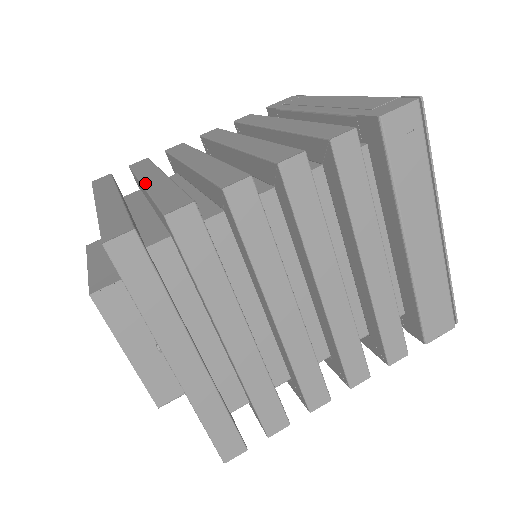
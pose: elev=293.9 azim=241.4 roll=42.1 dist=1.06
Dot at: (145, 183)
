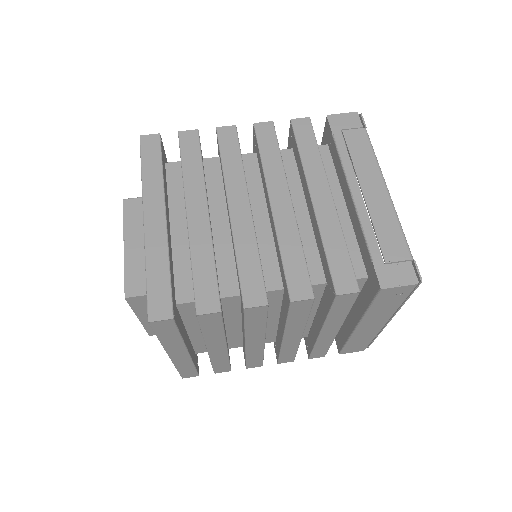
Dot at: (189, 215)
